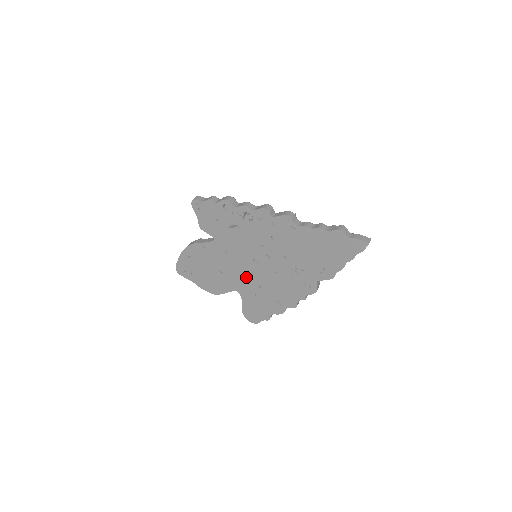
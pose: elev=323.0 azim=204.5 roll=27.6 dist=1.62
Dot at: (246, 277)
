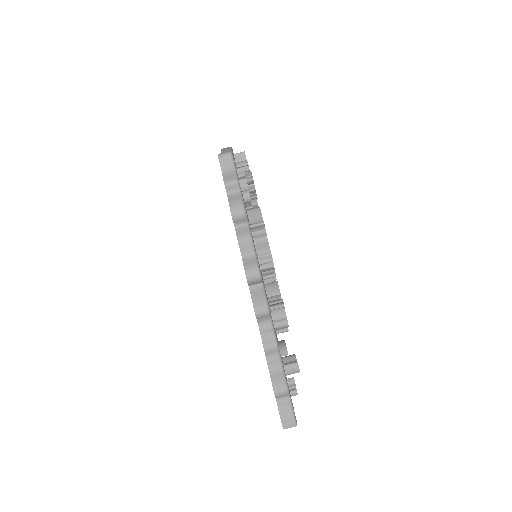
Dot at: occluded
